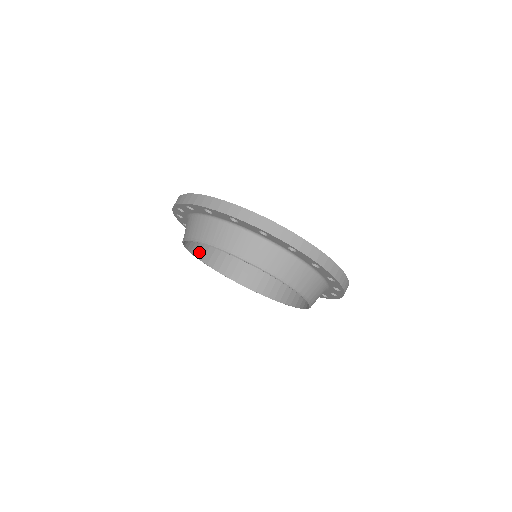
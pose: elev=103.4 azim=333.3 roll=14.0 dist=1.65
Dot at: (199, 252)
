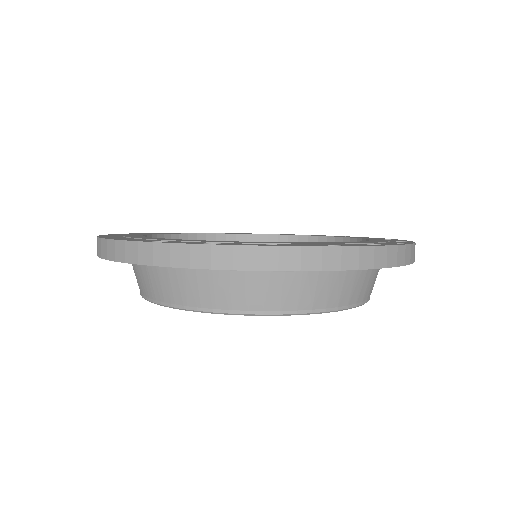
Dot at: occluded
